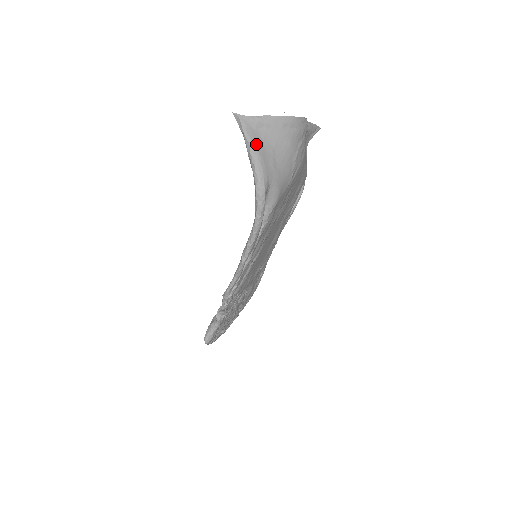
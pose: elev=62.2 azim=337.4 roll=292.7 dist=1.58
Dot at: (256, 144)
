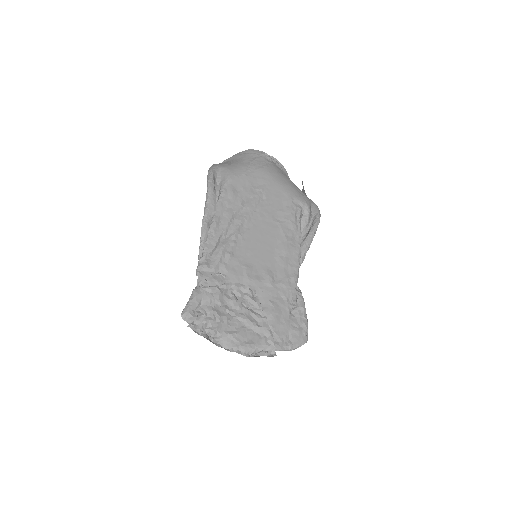
Dot at: occluded
